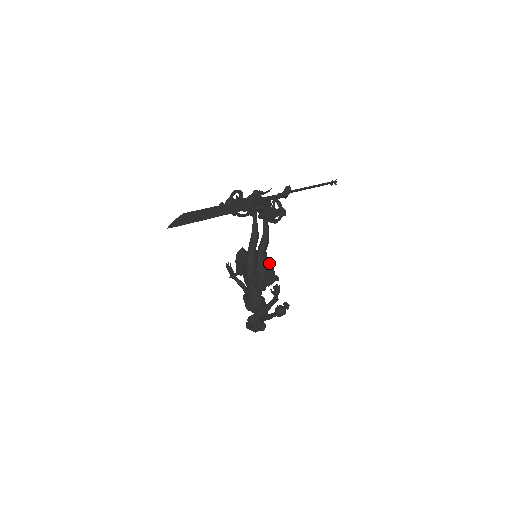
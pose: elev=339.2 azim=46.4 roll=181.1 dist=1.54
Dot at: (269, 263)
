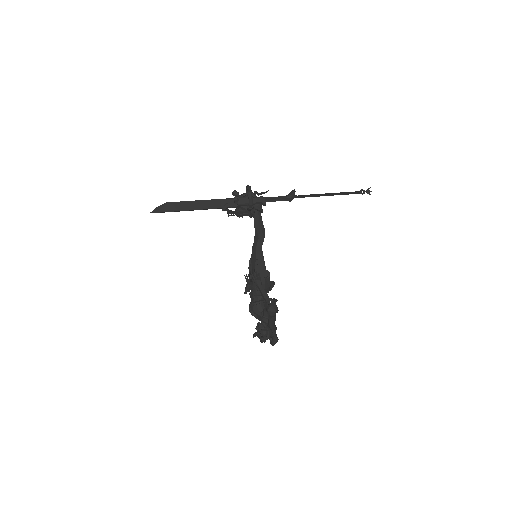
Dot at: (257, 256)
